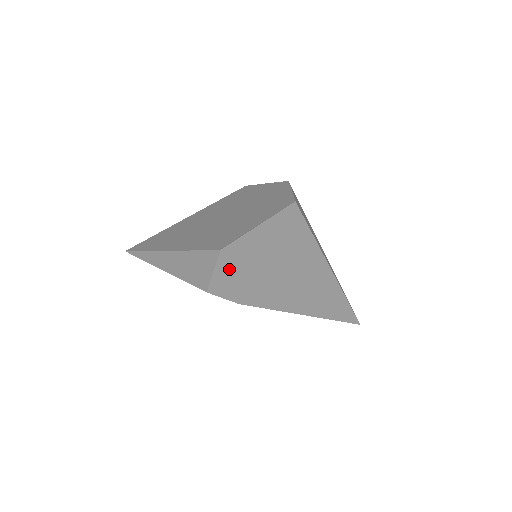
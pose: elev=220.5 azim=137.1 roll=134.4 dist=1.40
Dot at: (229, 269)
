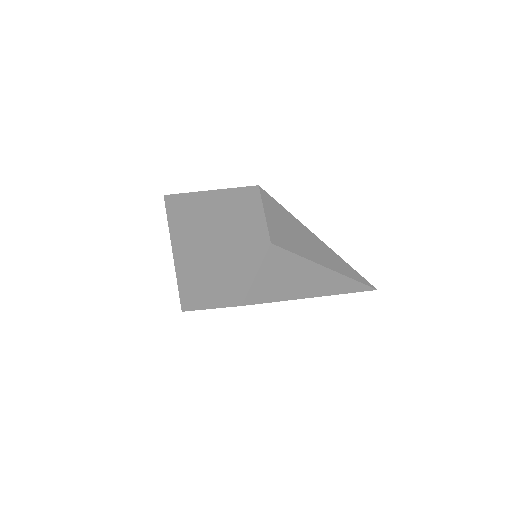
Dot at: occluded
